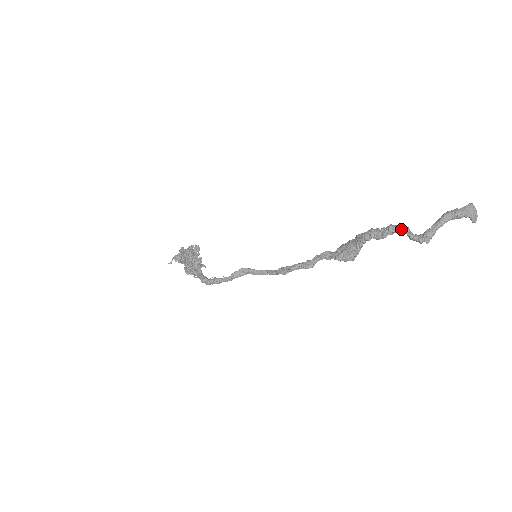
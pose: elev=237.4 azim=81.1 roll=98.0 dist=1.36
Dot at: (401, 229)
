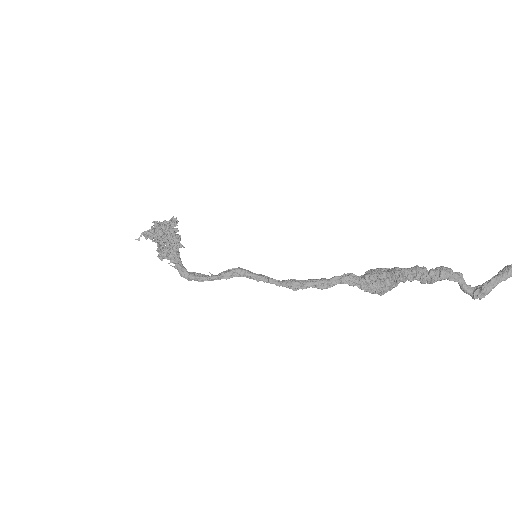
Dot at: (454, 276)
